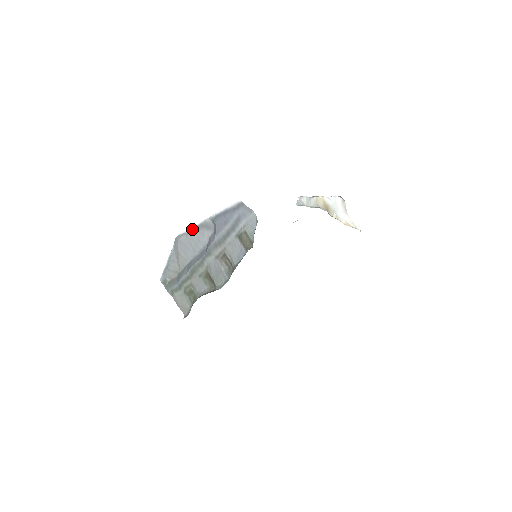
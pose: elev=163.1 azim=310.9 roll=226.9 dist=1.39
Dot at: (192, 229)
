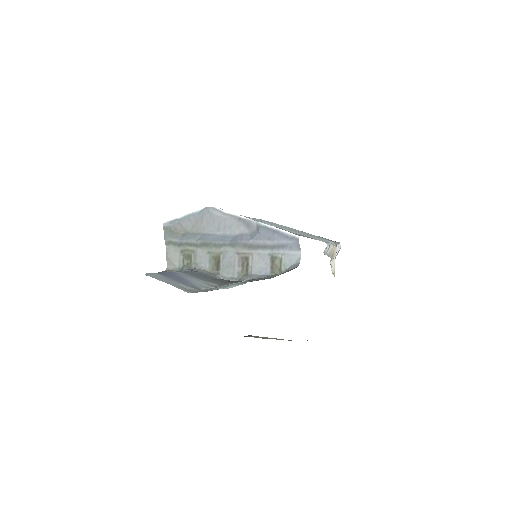
Dot at: (232, 215)
